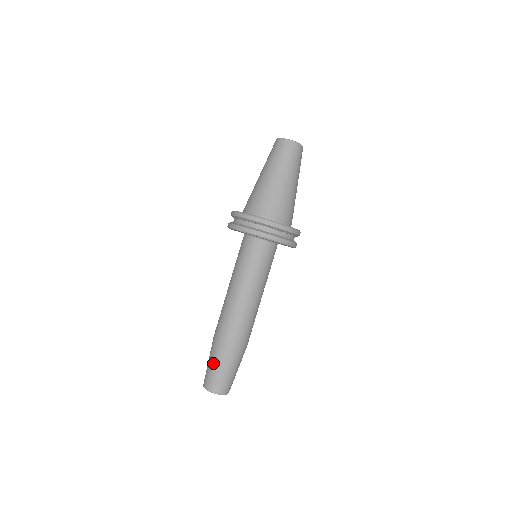
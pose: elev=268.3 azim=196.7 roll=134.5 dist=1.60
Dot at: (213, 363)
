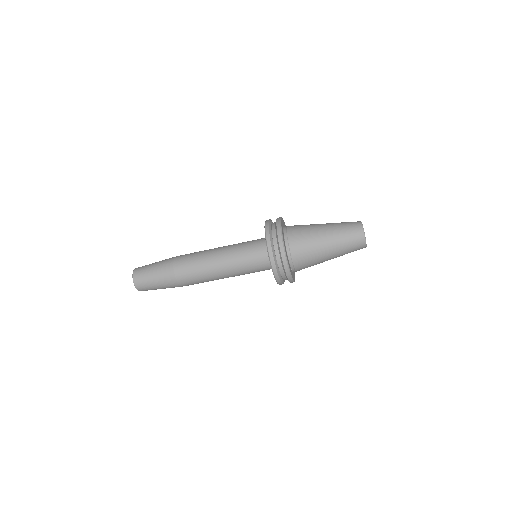
Dot at: (157, 281)
